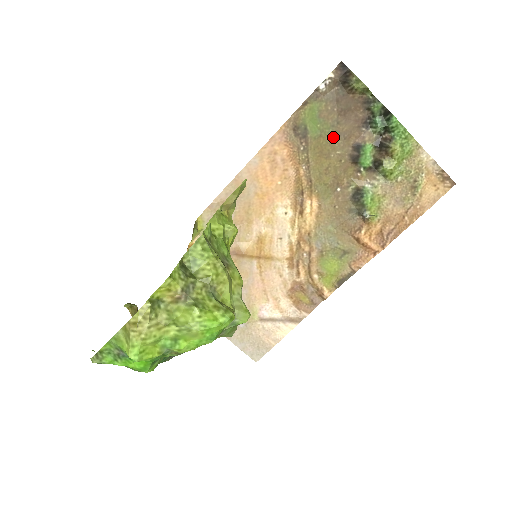
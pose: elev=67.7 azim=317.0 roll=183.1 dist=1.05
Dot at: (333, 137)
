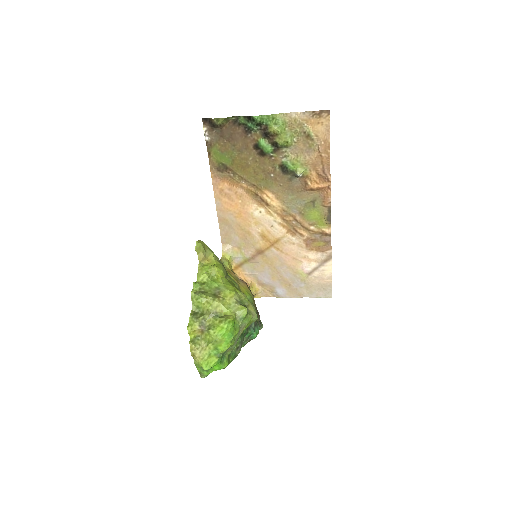
Dot at: (240, 154)
